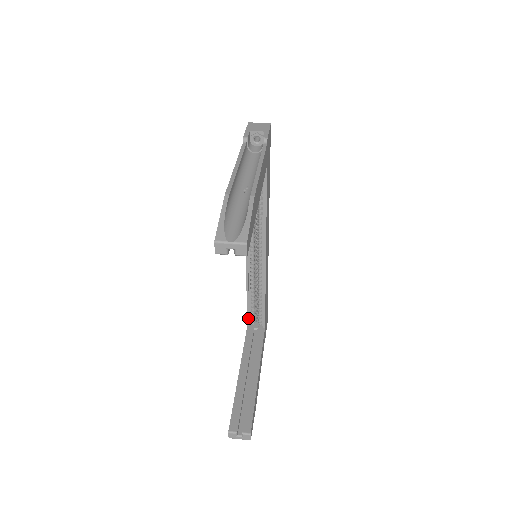
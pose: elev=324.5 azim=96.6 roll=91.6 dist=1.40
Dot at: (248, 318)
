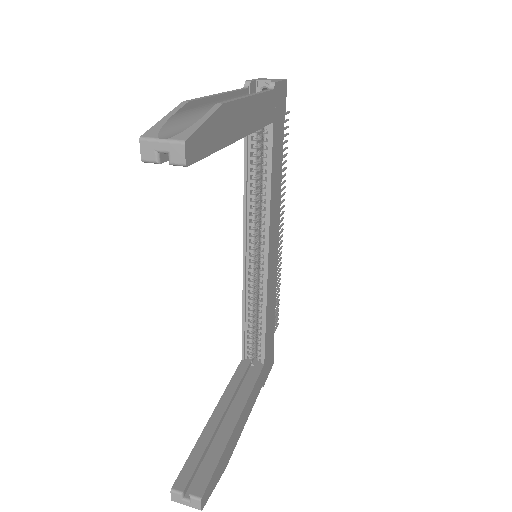
Dot at: (243, 347)
